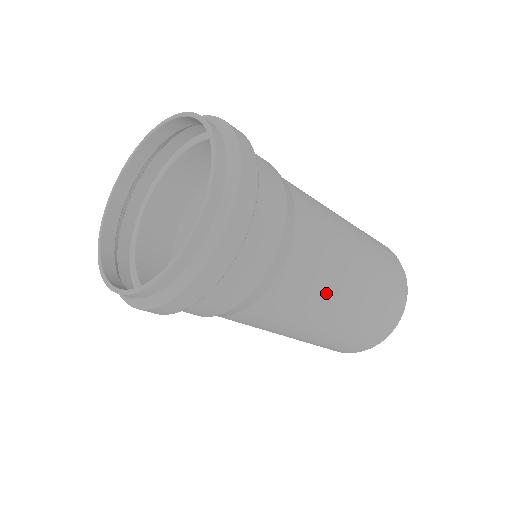
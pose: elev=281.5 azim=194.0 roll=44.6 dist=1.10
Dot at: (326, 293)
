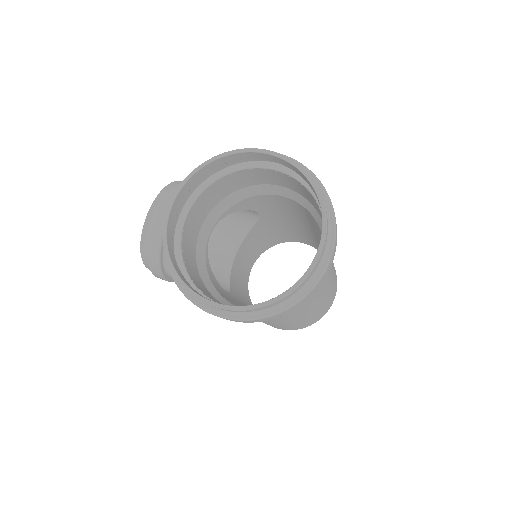
Dot at: (316, 303)
